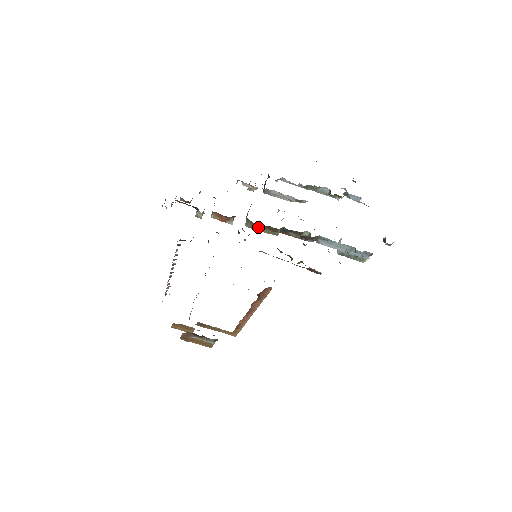
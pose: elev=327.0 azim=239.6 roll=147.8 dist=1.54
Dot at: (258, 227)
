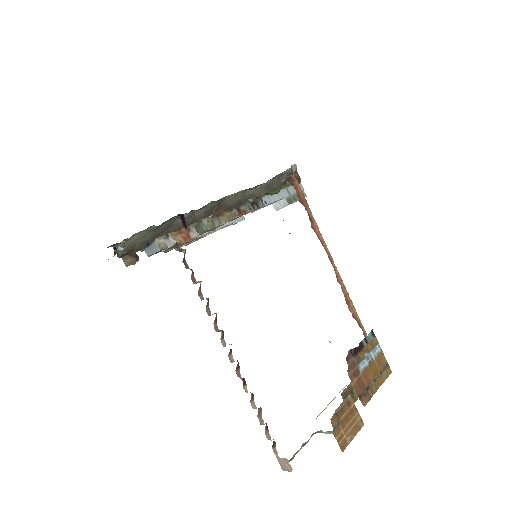
Dot at: (217, 219)
